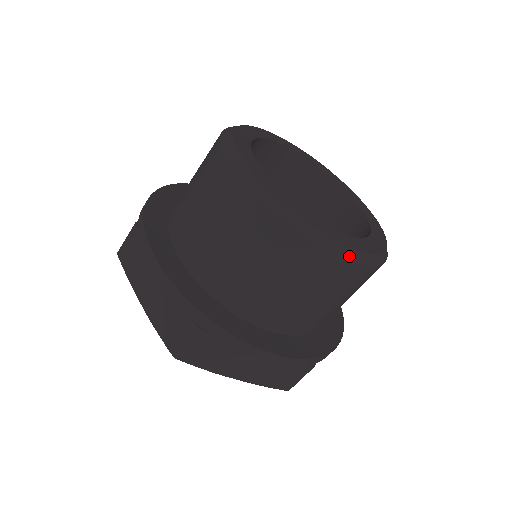
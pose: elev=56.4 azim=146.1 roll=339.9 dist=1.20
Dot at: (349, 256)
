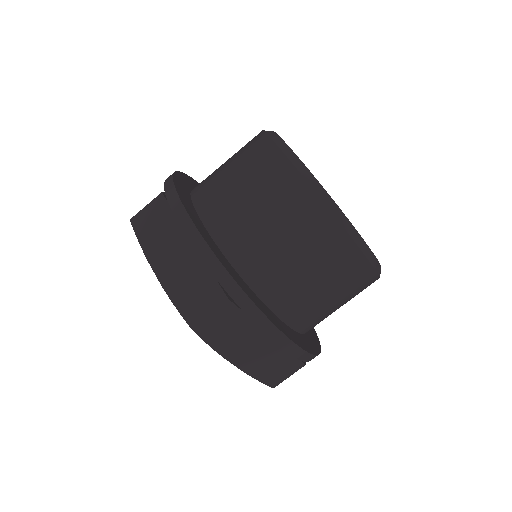
Dot at: (370, 258)
